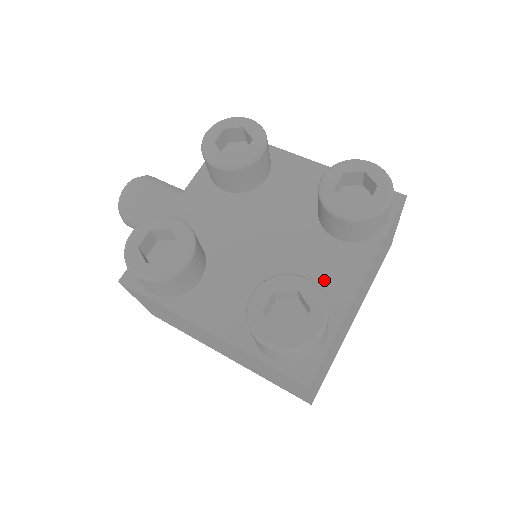
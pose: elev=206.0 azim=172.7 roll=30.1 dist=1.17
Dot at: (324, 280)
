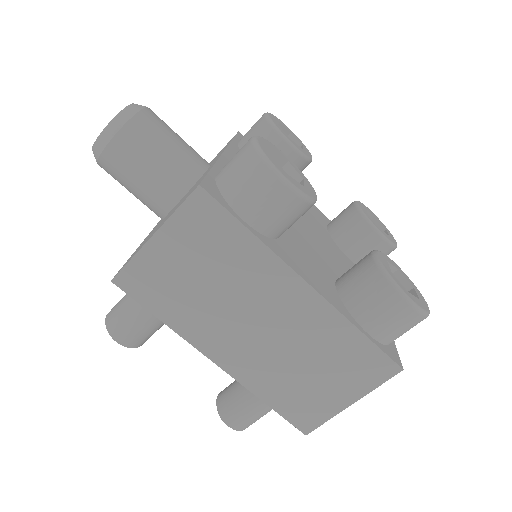
Dot at: occluded
